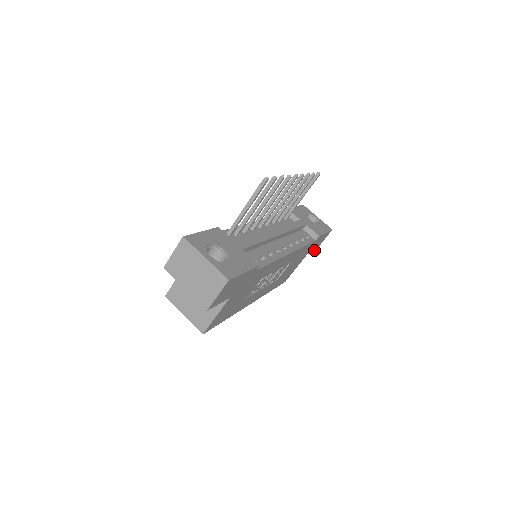
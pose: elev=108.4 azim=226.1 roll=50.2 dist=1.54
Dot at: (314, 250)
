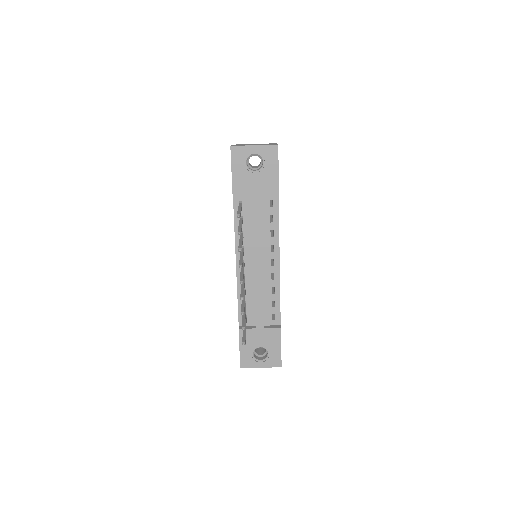
Dot at: occluded
